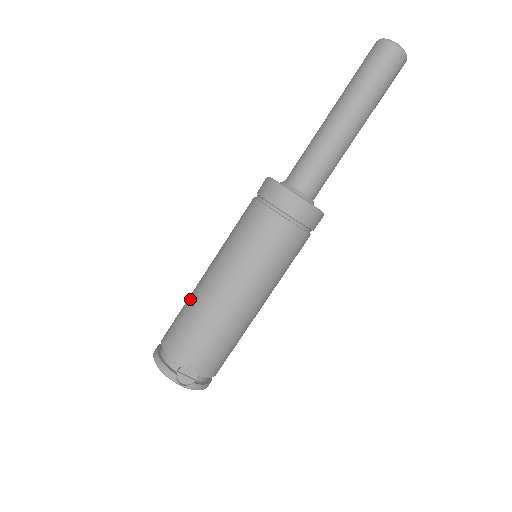
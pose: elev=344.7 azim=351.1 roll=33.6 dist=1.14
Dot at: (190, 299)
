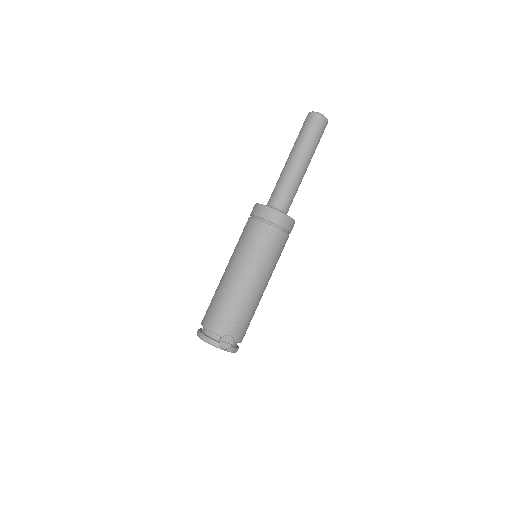
Dot at: (219, 291)
